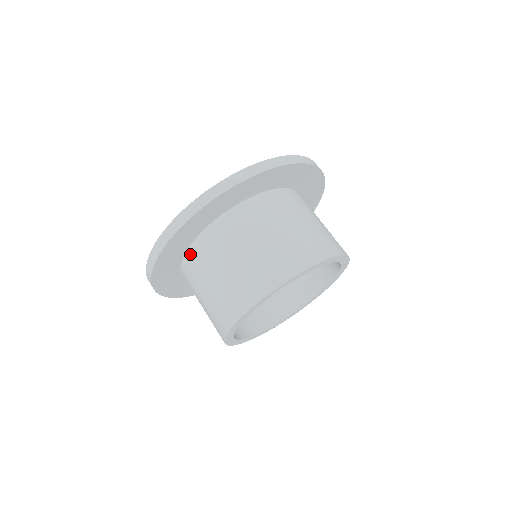
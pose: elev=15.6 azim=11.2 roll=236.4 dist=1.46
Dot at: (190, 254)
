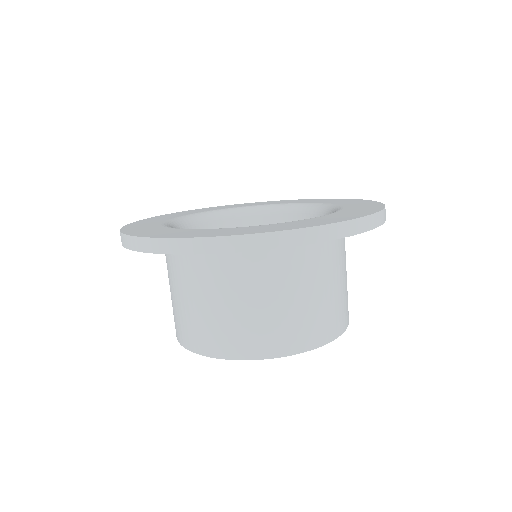
Dot at: occluded
